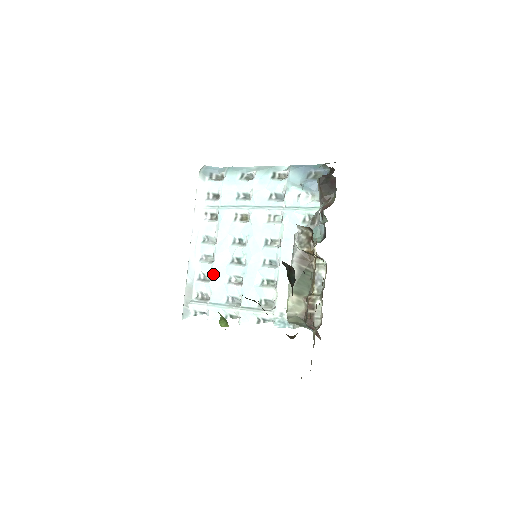
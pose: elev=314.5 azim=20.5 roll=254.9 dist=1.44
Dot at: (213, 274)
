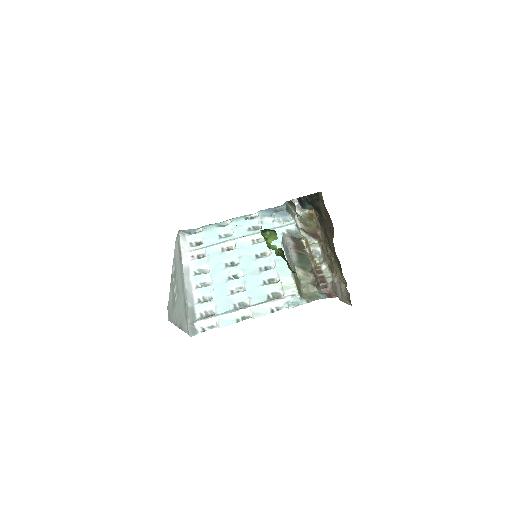
Dot at: (214, 292)
